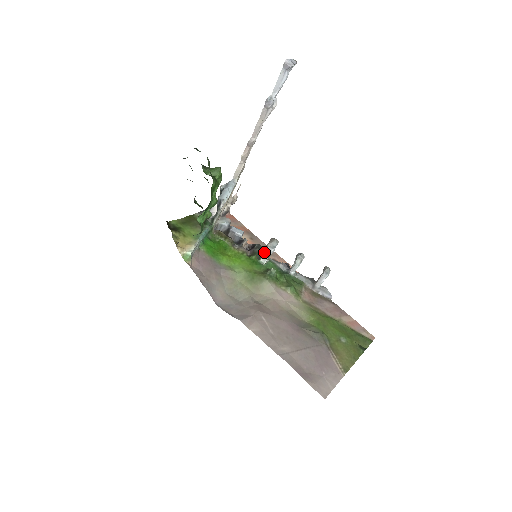
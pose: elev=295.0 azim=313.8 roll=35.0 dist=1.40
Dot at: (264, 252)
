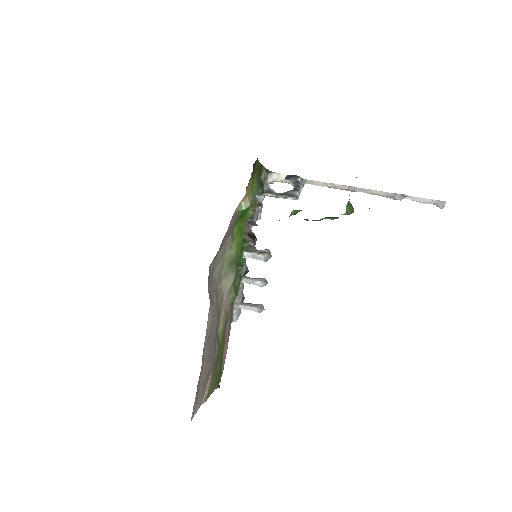
Dot at: (256, 253)
